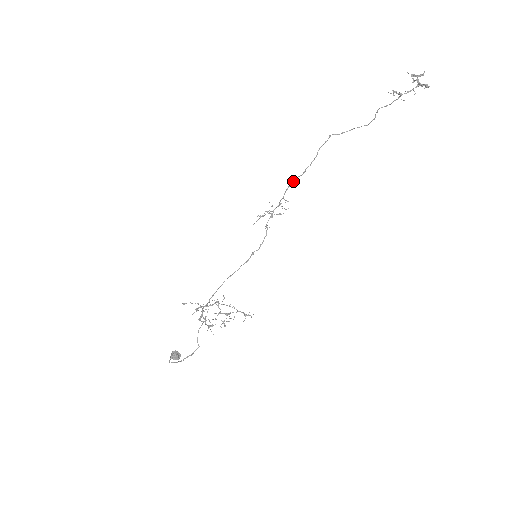
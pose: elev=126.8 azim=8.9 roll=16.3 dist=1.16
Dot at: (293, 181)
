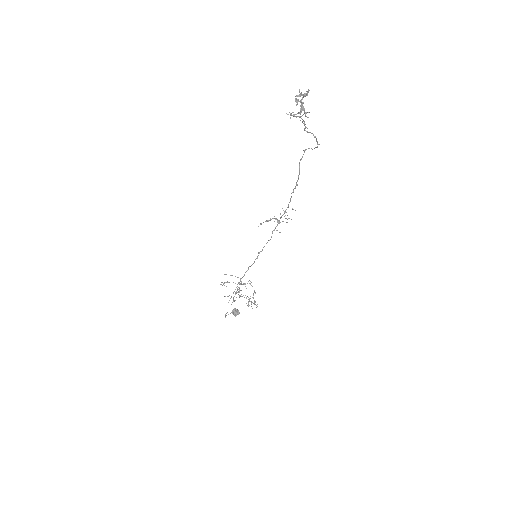
Dot at: (293, 192)
